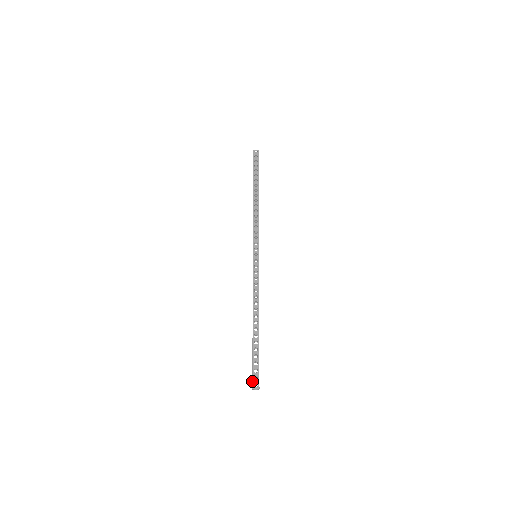
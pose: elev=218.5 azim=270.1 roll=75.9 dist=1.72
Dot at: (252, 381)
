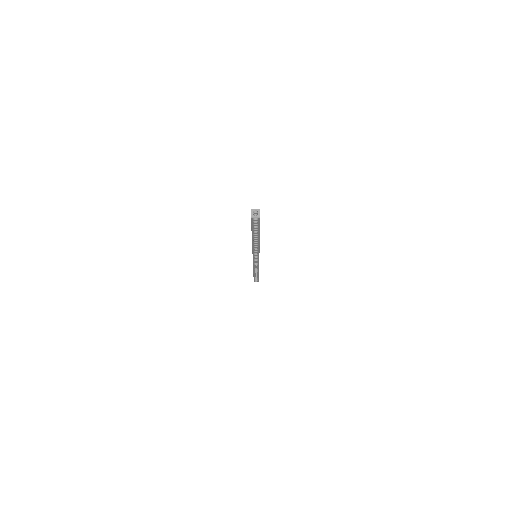
Dot at: occluded
